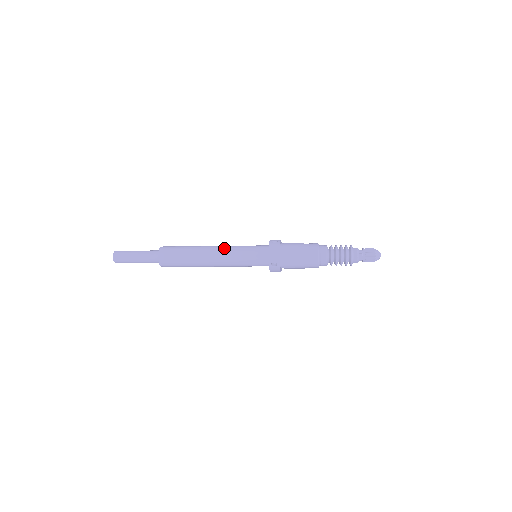
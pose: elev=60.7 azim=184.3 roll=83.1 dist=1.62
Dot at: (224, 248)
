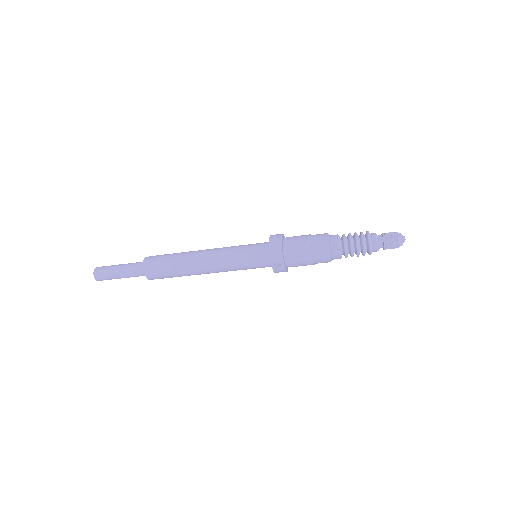
Dot at: (217, 251)
